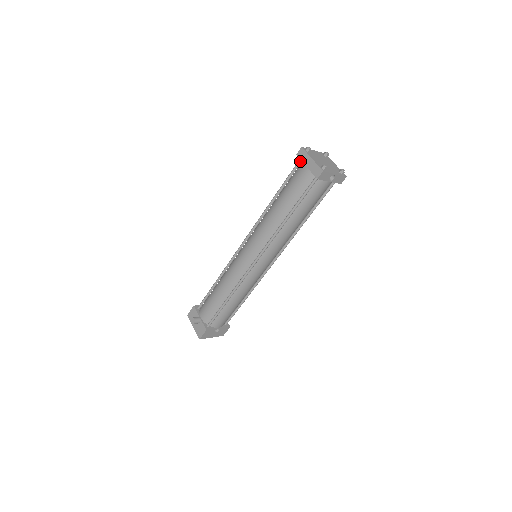
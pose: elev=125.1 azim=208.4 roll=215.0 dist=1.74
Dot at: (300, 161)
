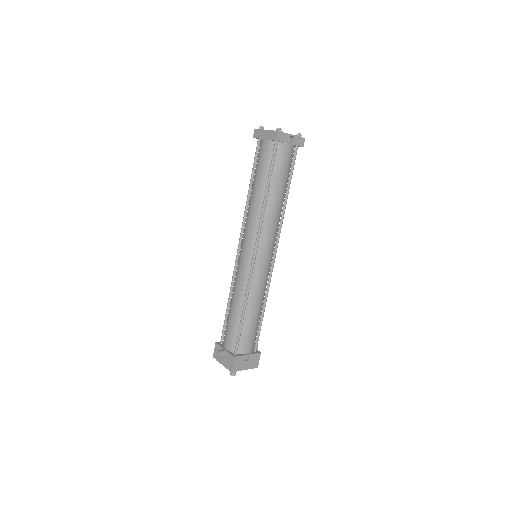
Dot at: (258, 141)
